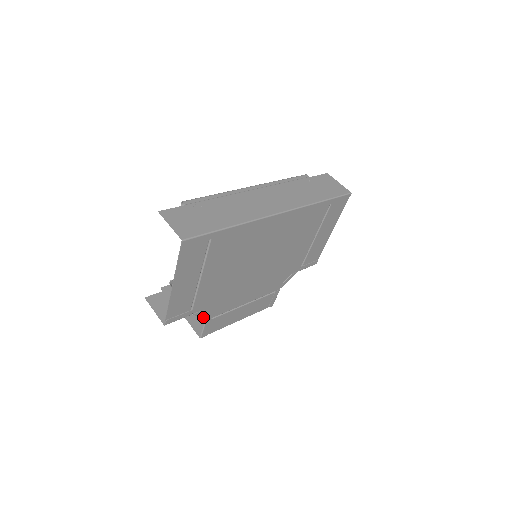
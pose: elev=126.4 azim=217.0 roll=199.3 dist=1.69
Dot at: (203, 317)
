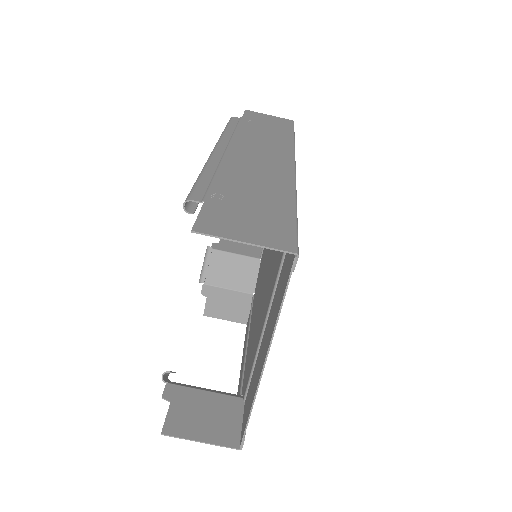
Dot at: occluded
